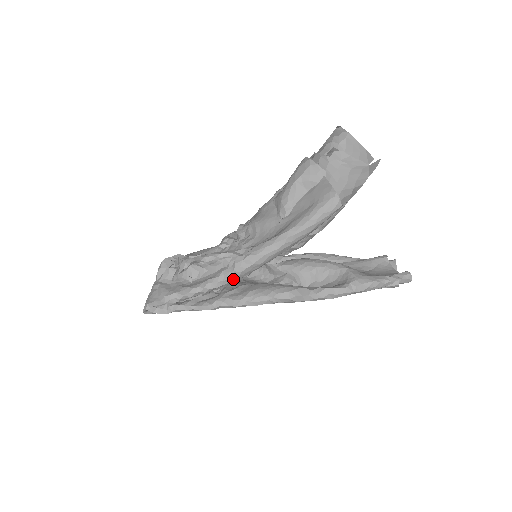
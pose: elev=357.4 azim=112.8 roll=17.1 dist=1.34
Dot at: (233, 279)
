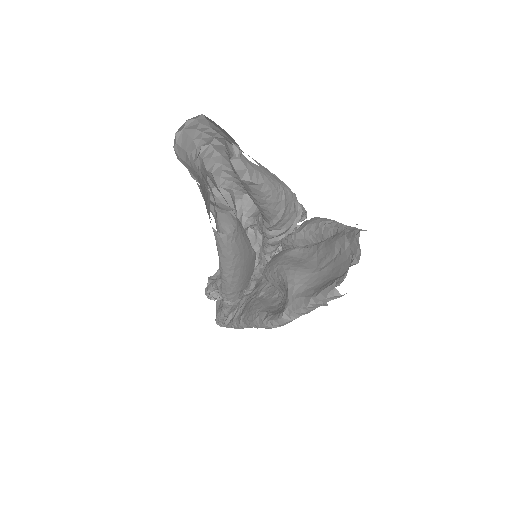
Dot at: (233, 301)
